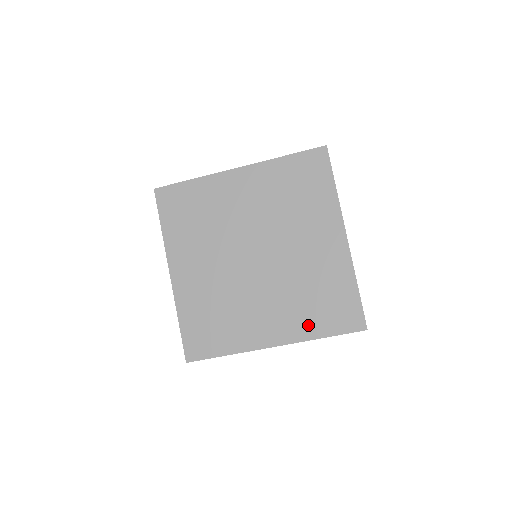
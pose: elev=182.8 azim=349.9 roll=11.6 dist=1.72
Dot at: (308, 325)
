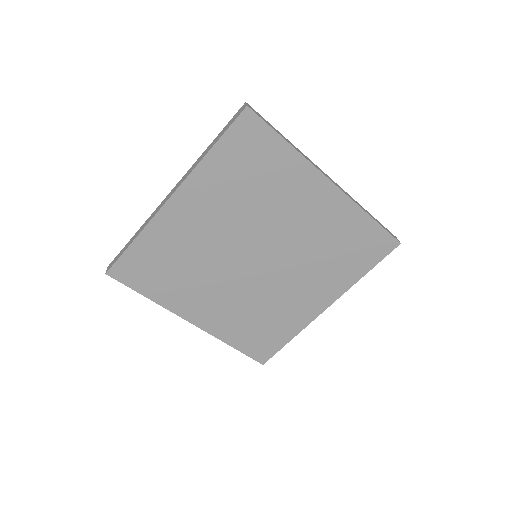
Dot at: (345, 275)
